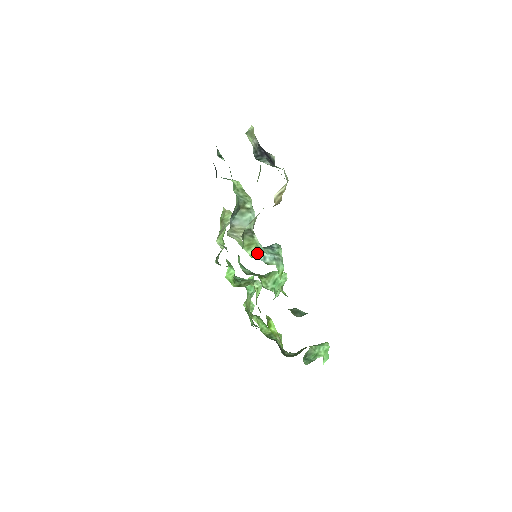
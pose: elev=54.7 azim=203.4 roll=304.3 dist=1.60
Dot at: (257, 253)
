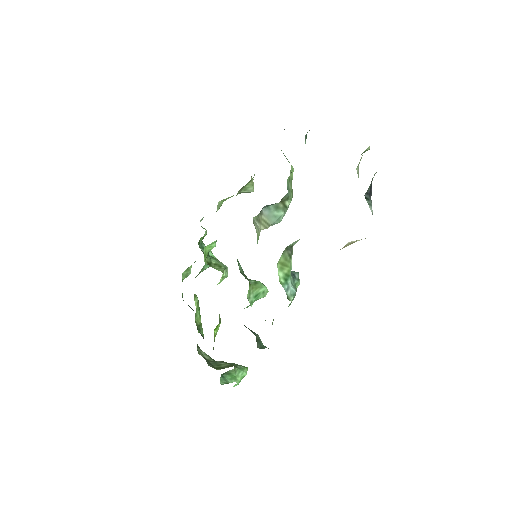
Dot at: (285, 279)
